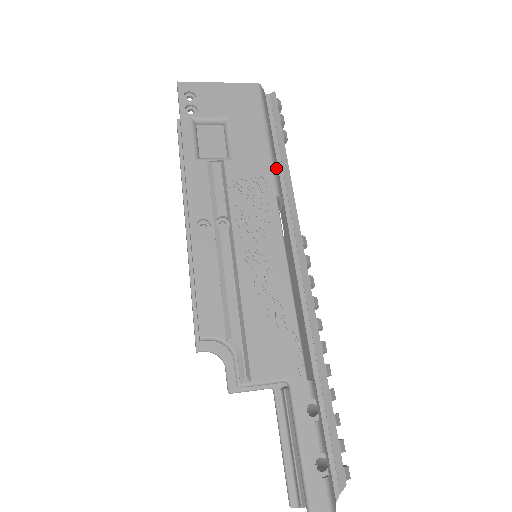
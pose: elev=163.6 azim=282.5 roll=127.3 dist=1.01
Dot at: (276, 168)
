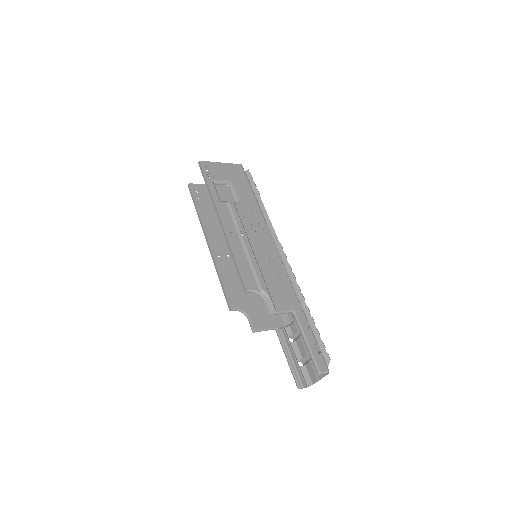
Dot at: occluded
